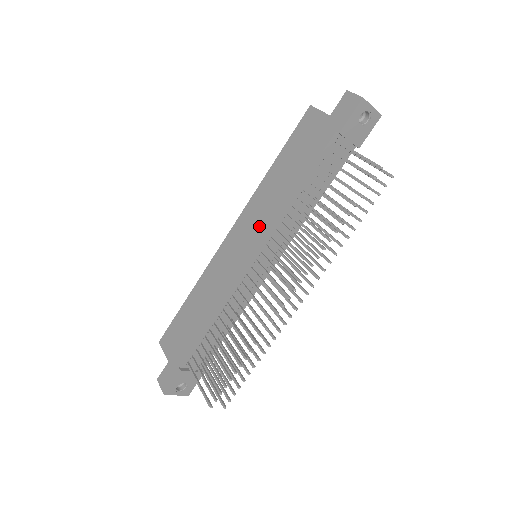
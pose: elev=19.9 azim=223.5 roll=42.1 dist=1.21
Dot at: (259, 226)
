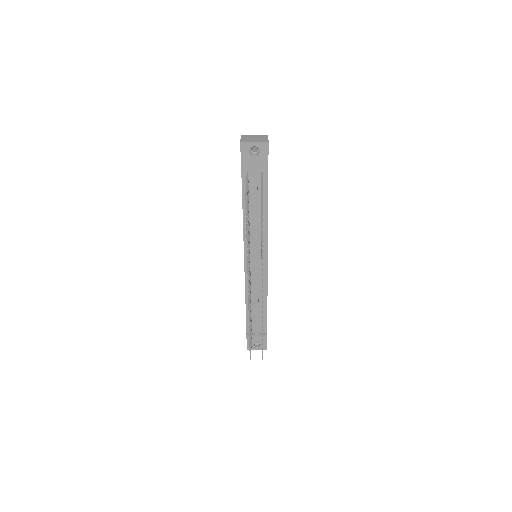
Dot at: occluded
